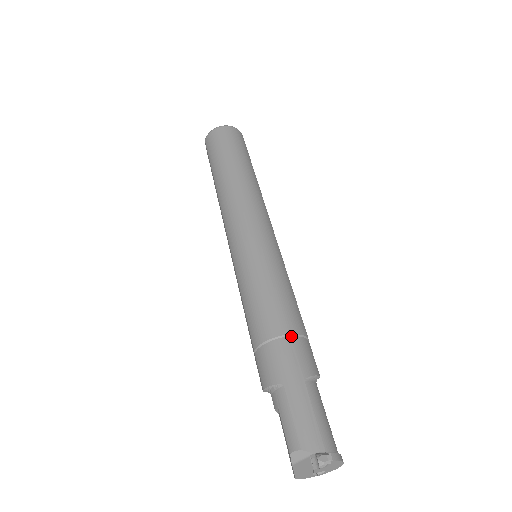
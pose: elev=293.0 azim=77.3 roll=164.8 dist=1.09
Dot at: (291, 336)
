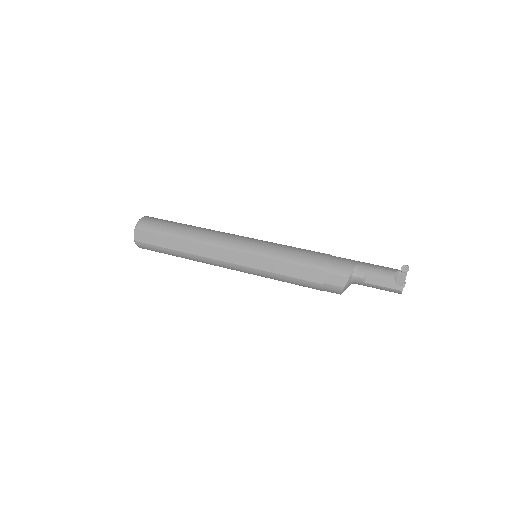
Dot at: (331, 255)
